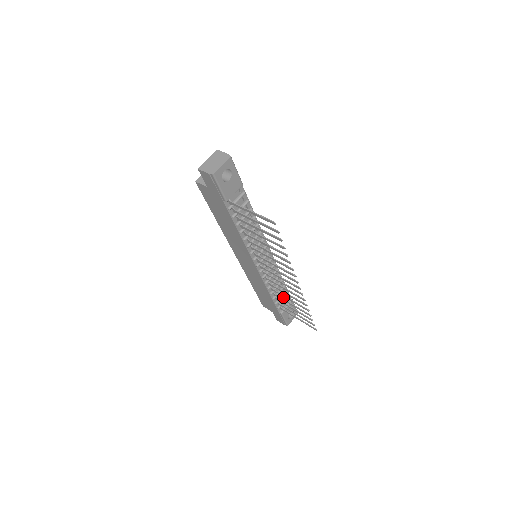
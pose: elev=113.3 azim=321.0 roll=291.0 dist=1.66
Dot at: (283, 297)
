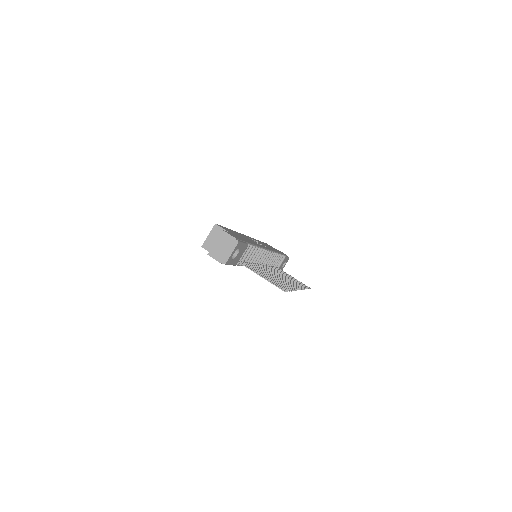
Dot at: occluded
